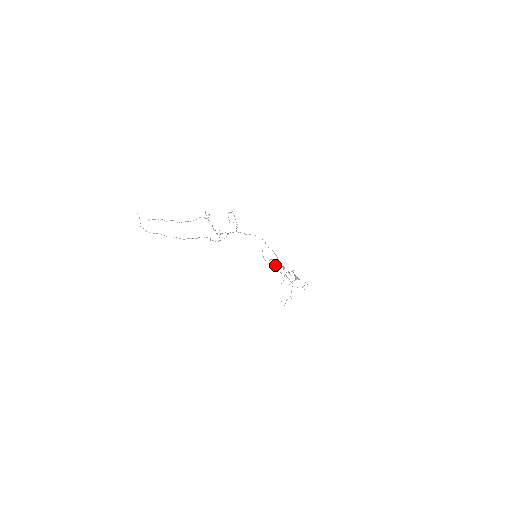
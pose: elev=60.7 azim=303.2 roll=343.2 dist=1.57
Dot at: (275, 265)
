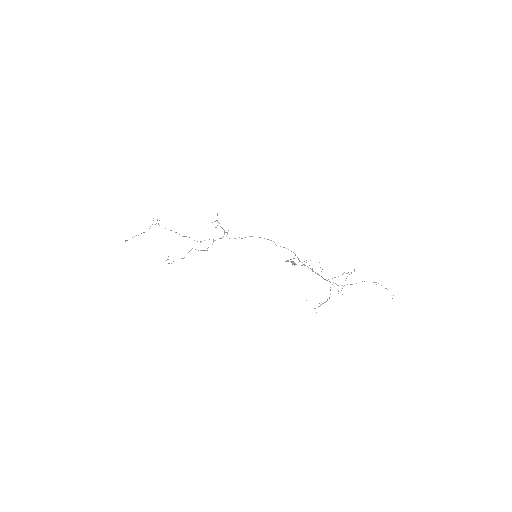
Dot at: (312, 268)
